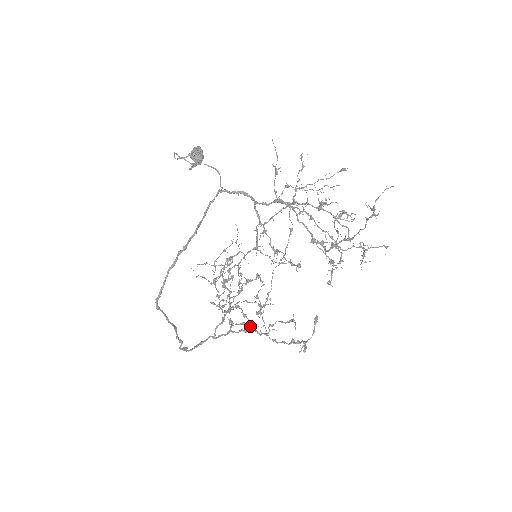
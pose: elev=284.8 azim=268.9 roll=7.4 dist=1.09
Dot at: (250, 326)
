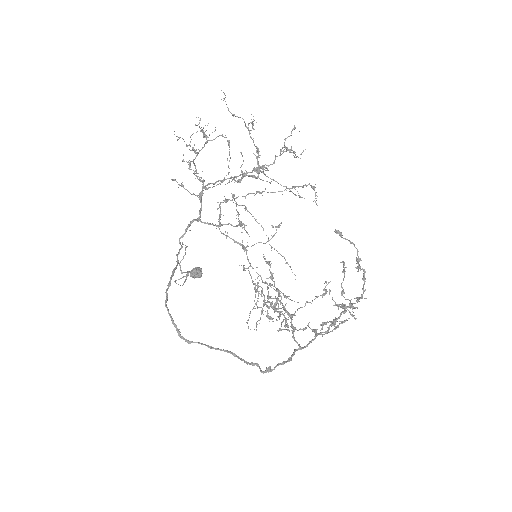
Dot at: occluded
